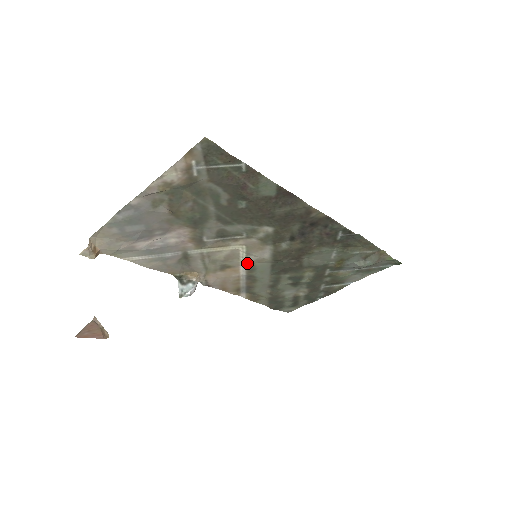
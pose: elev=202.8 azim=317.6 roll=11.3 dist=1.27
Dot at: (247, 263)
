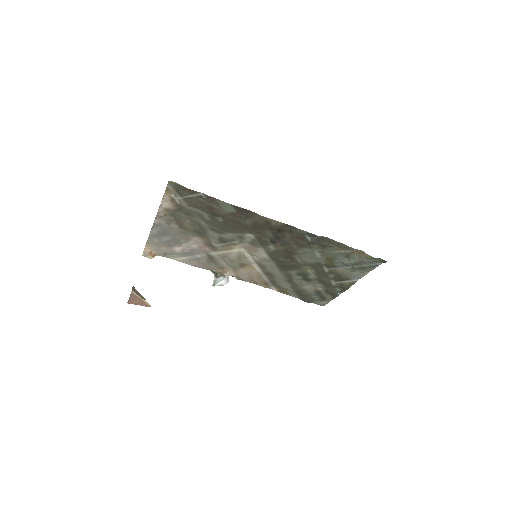
Dot at: (256, 262)
